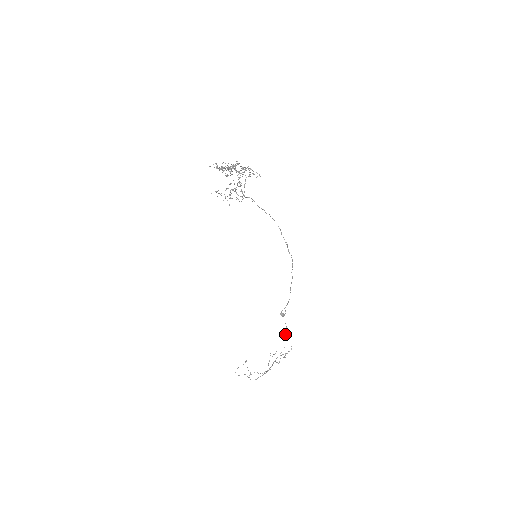
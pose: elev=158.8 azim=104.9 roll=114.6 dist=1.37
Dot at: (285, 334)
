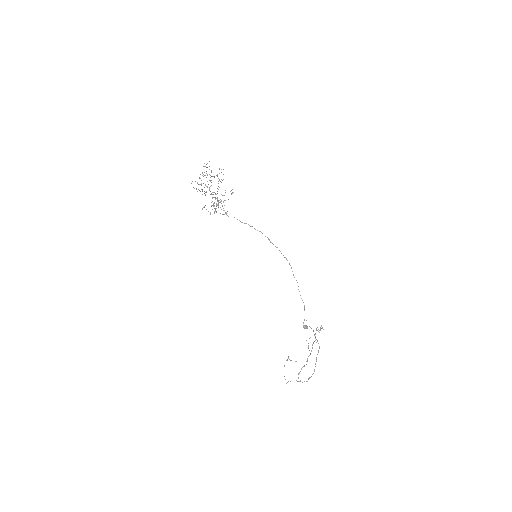
Dot at: (314, 334)
